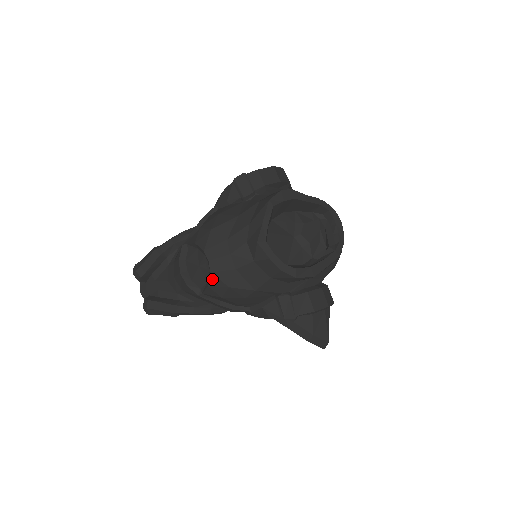
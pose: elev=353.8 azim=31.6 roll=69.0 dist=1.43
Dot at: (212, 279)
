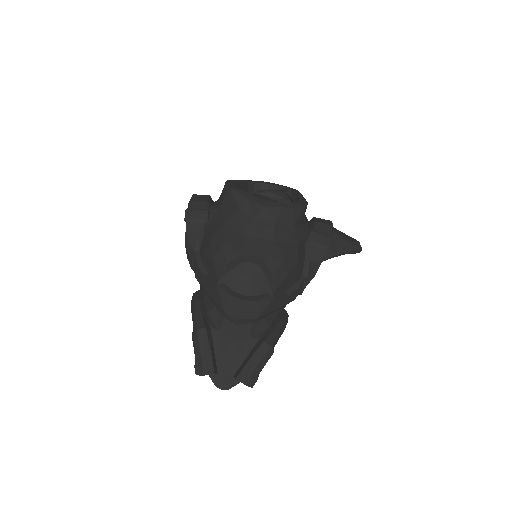
Dot at: (270, 265)
